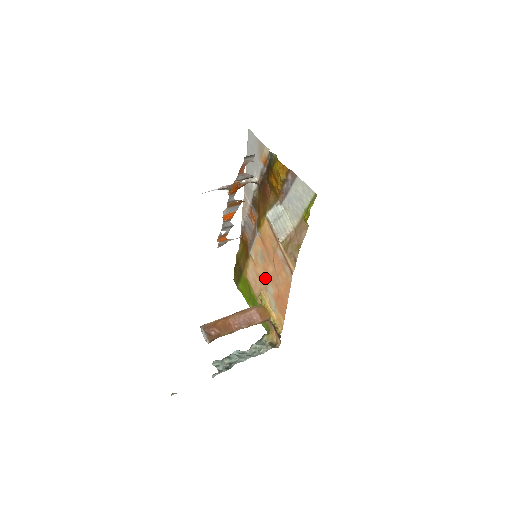
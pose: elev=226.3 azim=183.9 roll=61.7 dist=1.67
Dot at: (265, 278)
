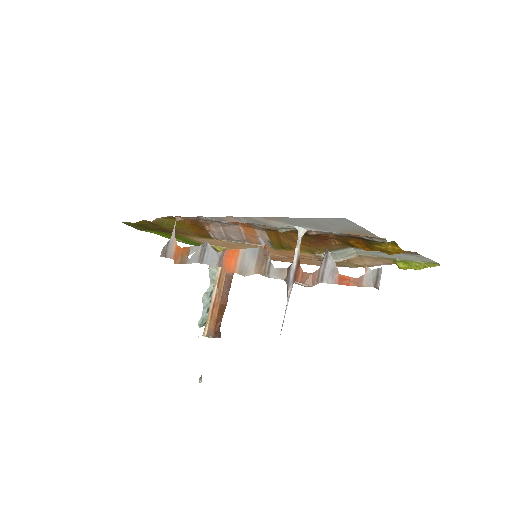
Dot at: occluded
